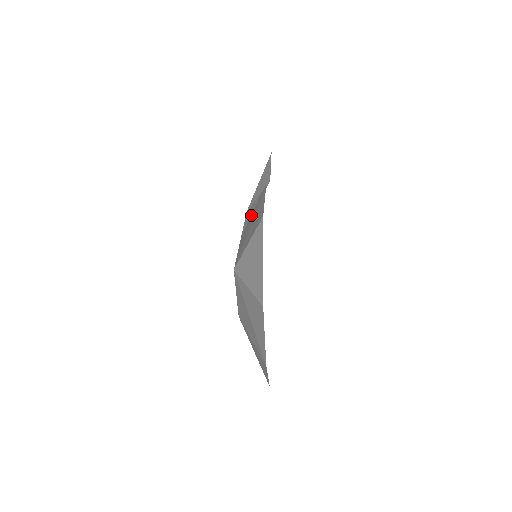
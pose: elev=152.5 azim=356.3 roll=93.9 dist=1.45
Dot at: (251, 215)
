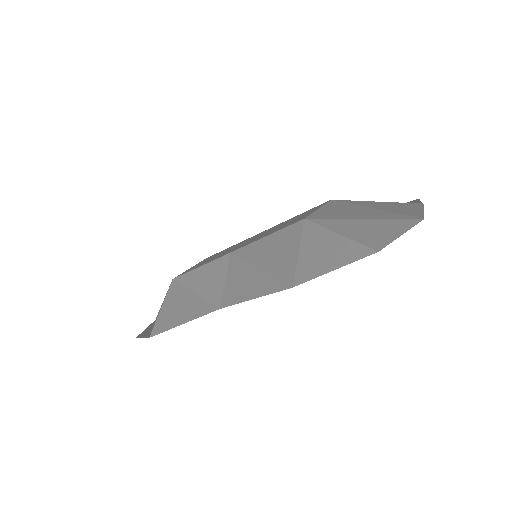
Dot at: occluded
